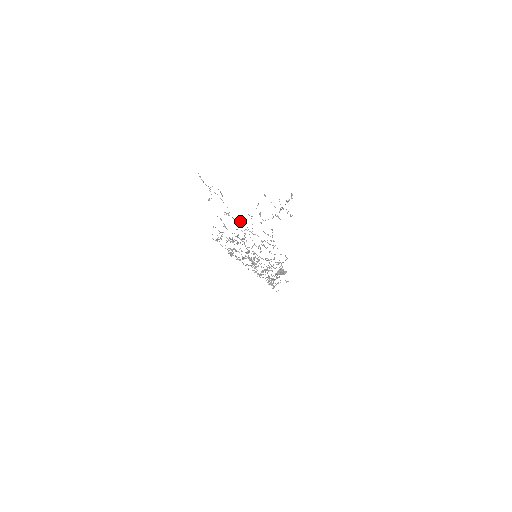
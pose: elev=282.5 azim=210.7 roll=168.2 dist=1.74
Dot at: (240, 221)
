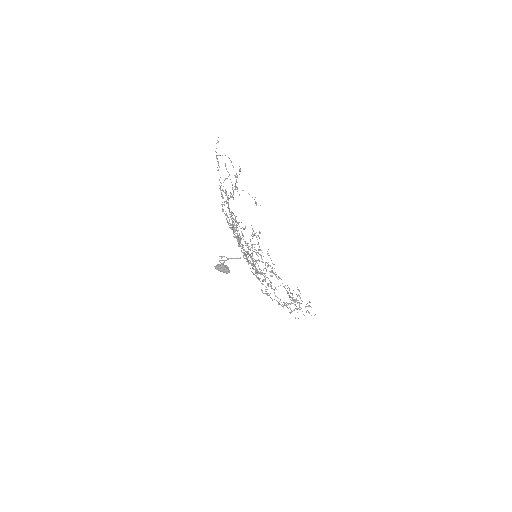
Dot at: (222, 198)
